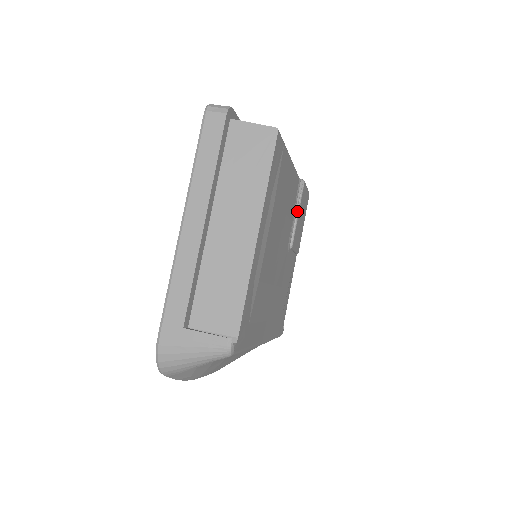
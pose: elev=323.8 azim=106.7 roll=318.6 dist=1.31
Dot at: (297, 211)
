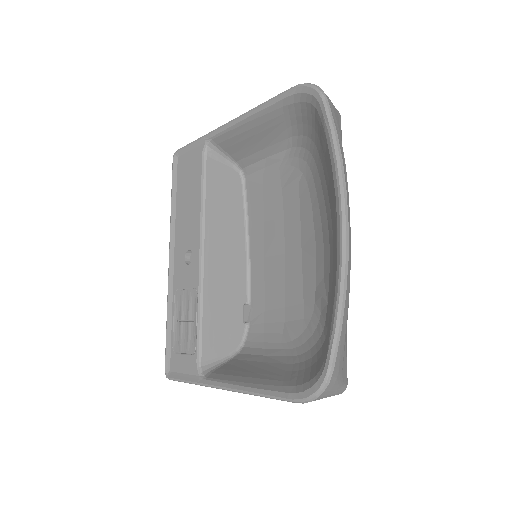
Dot at: occluded
